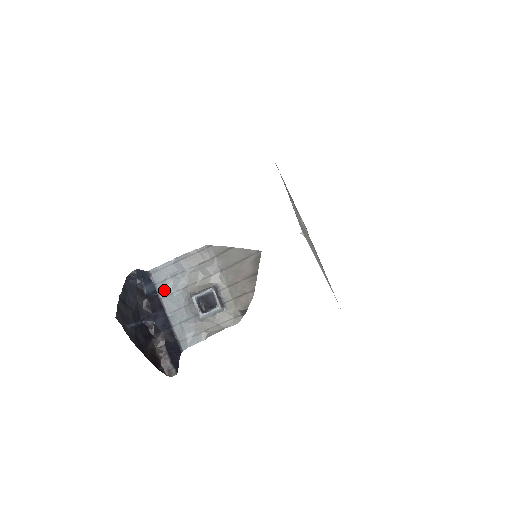
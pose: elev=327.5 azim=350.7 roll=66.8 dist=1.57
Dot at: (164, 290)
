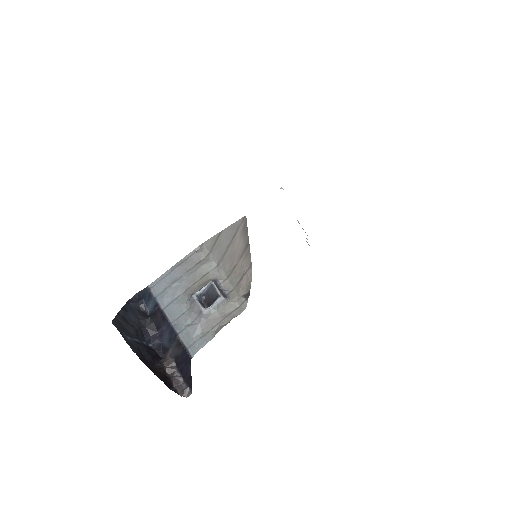
Dot at: (164, 300)
